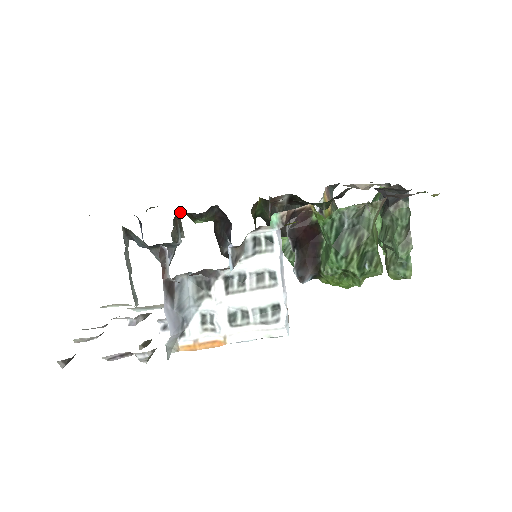
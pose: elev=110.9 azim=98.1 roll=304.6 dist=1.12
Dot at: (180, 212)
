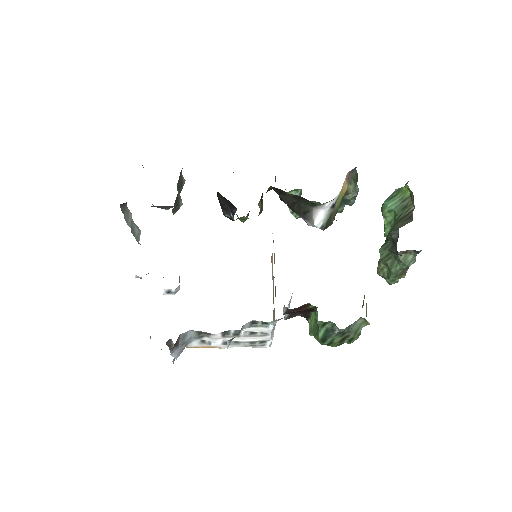
Dot at: (181, 171)
